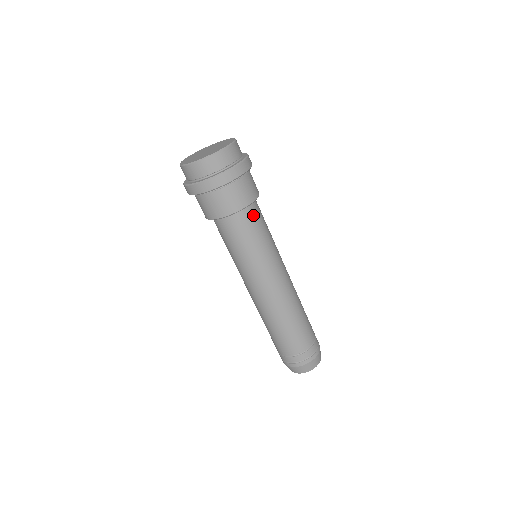
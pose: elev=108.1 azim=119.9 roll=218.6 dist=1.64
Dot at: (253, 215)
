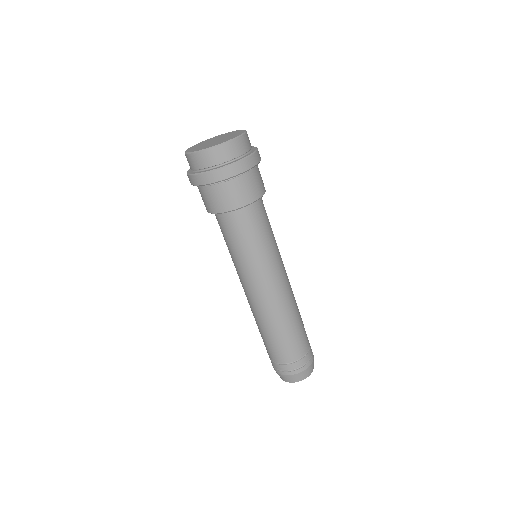
Dot at: occluded
